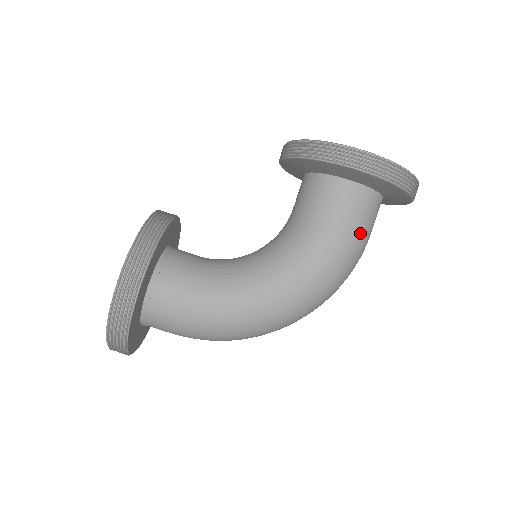
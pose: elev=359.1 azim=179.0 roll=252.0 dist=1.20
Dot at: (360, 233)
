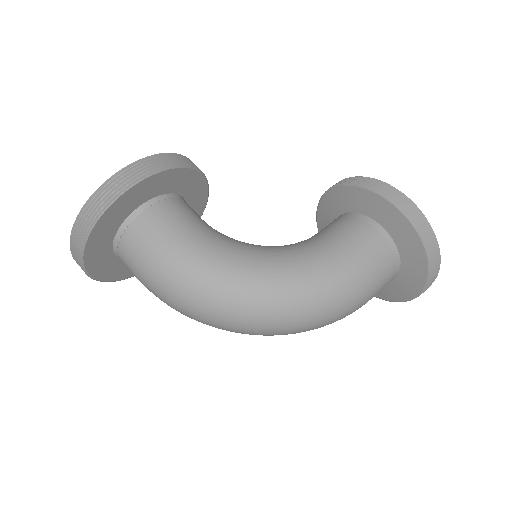
Dot at: (367, 271)
